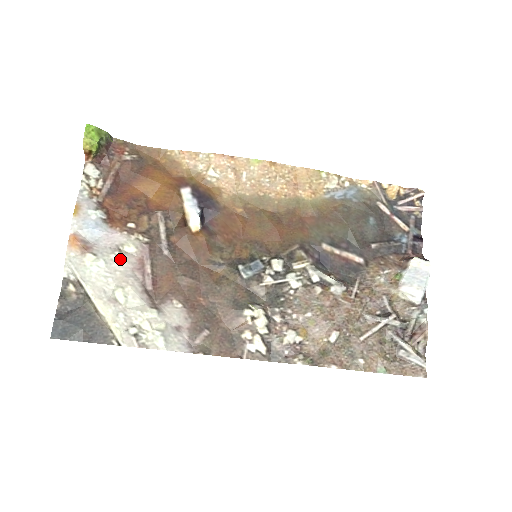
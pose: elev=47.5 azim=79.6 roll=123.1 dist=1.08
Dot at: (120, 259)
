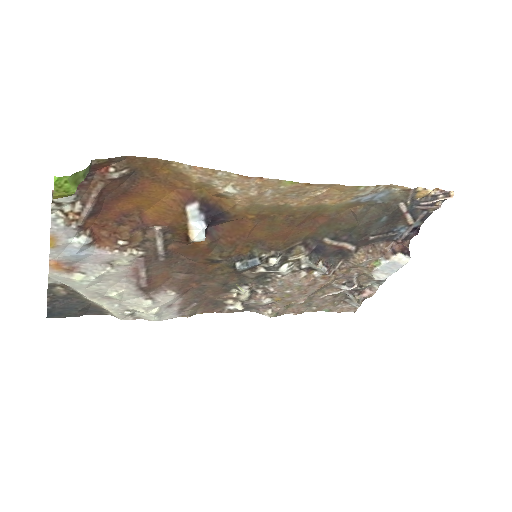
Dot at: (113, 273)
